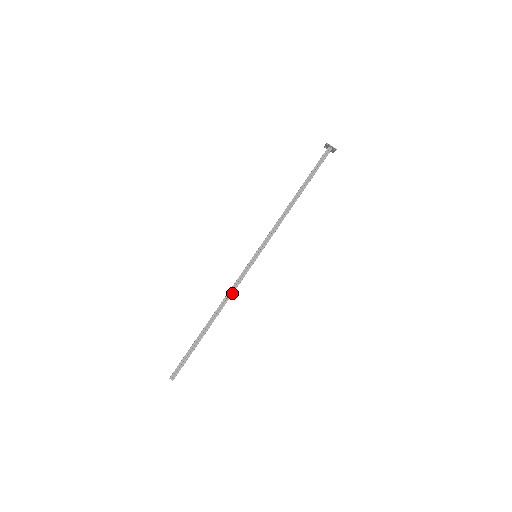
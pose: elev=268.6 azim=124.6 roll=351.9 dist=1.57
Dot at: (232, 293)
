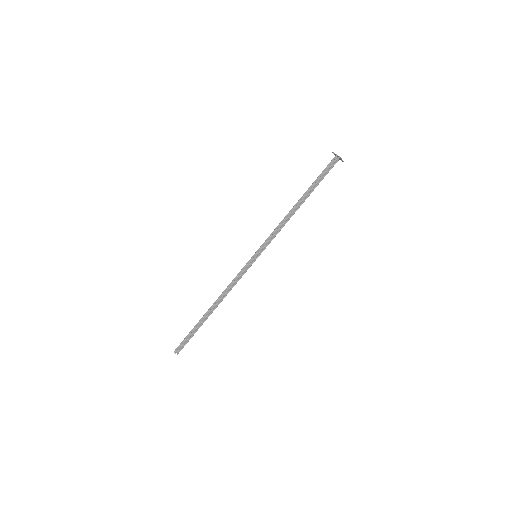
Dot at: (230, 286)
